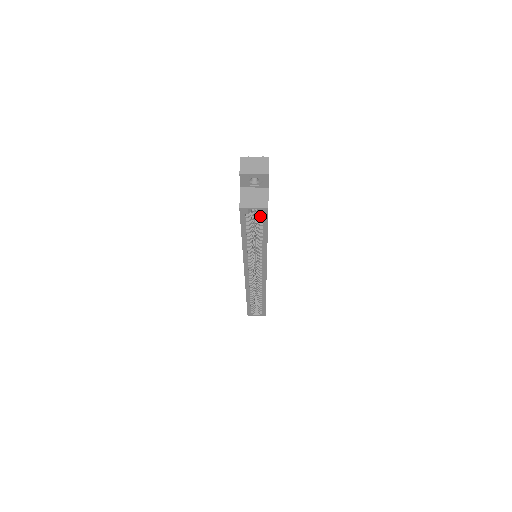
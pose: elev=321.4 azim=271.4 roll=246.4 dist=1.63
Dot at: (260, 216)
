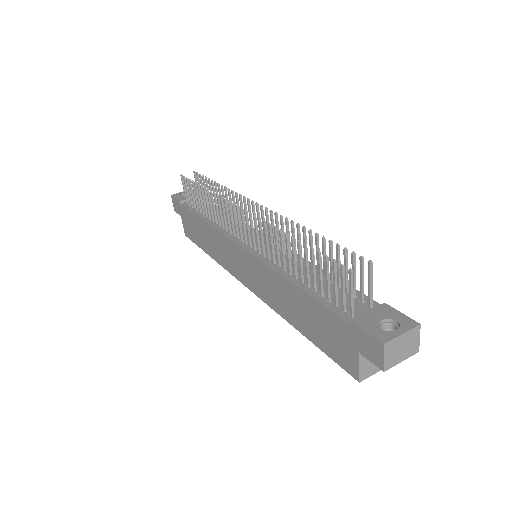
Dot at: occluded
